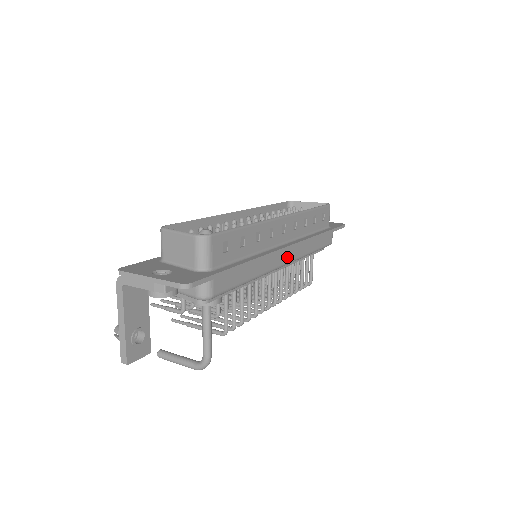
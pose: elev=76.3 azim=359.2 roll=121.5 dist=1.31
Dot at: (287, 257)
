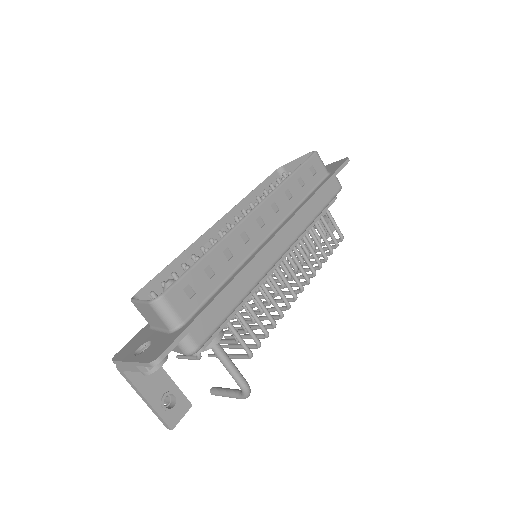
Dot at: (281, 246)
